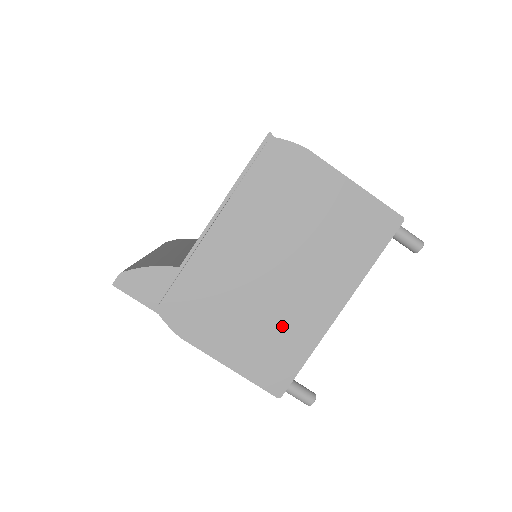
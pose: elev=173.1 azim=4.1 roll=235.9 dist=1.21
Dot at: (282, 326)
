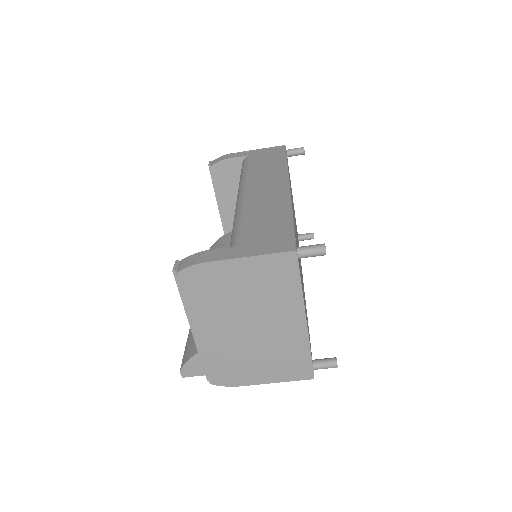
Dot at: (280, 349)
